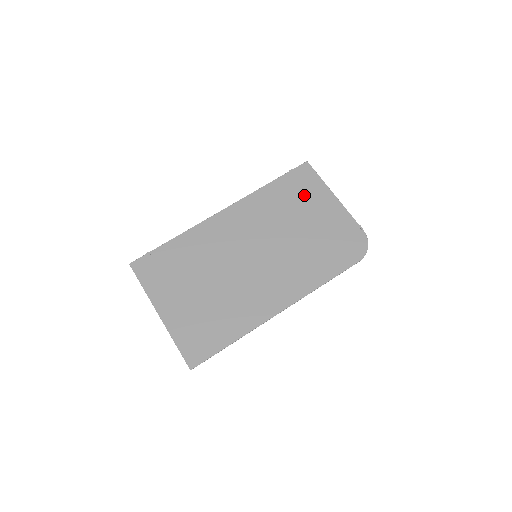
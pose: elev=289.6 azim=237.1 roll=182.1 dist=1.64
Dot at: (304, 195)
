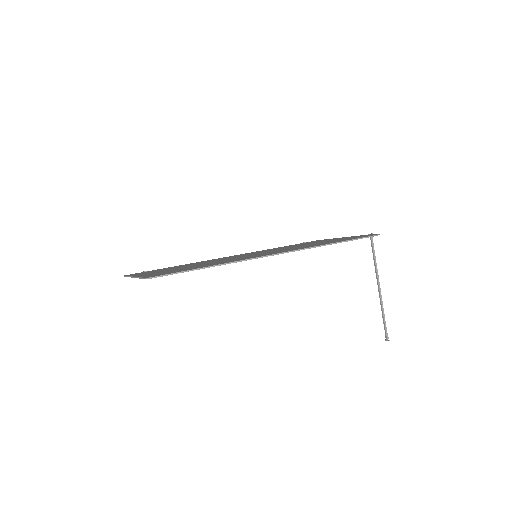
Dot at: occluded
